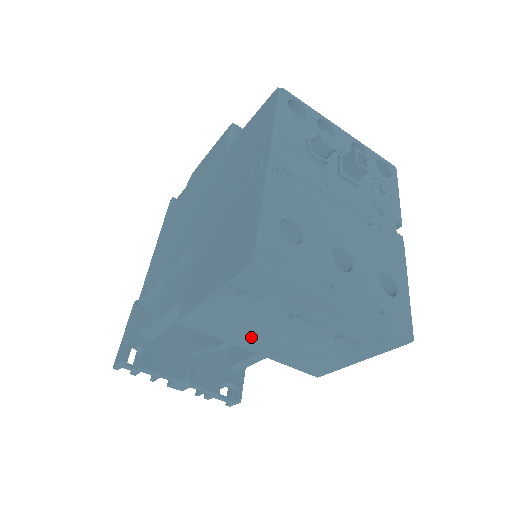
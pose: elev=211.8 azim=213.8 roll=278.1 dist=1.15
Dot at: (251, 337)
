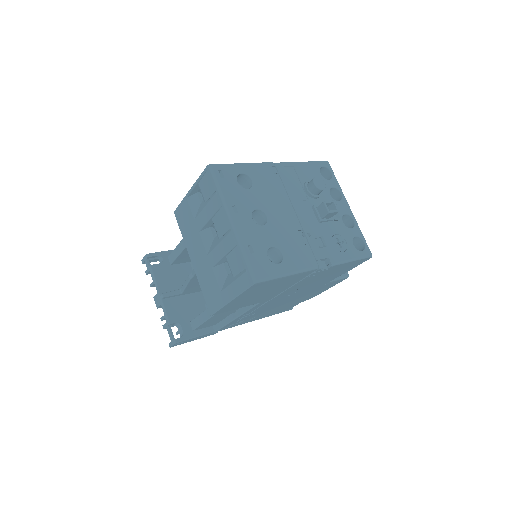
Dot at: (194, 242)
